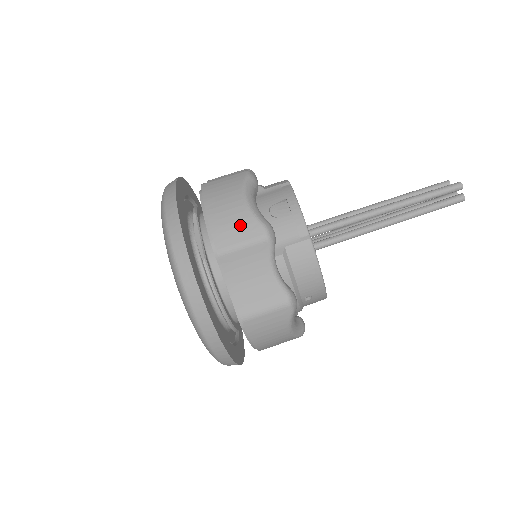
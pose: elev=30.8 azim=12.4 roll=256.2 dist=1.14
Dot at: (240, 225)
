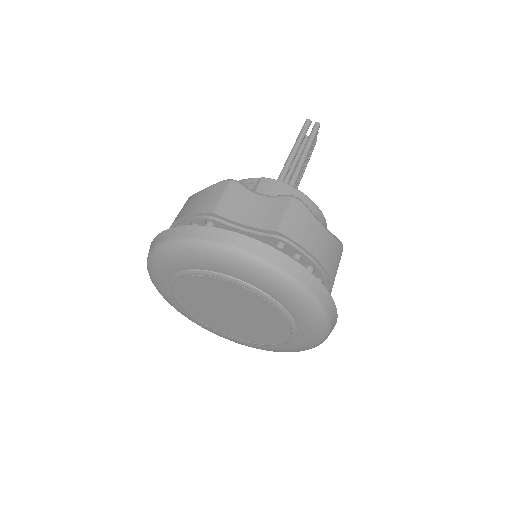
Dot at: (209, 194)
